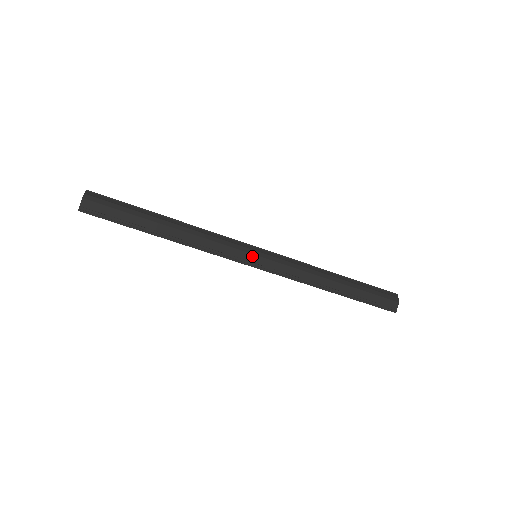
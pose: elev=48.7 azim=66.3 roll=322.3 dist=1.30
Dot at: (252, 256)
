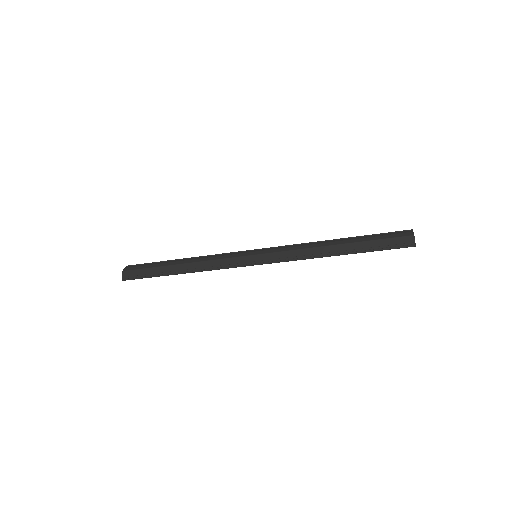
Dot at: (251, 257)
